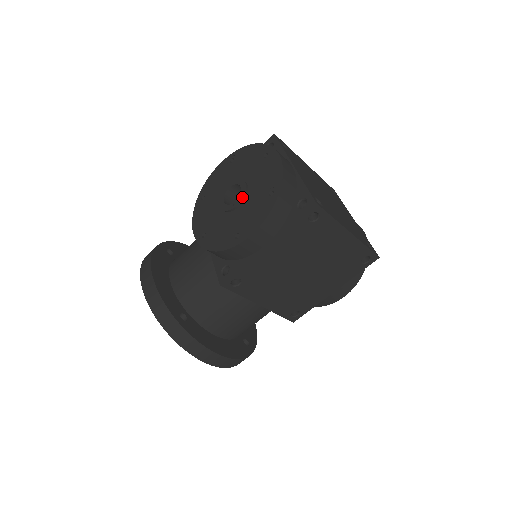
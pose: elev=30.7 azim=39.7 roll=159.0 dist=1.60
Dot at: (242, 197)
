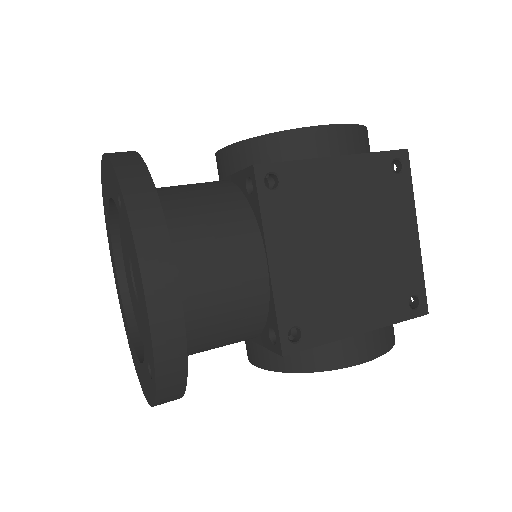
Dot at: occluded
